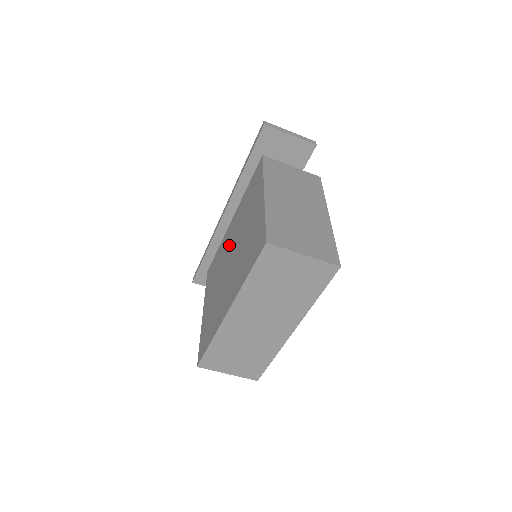
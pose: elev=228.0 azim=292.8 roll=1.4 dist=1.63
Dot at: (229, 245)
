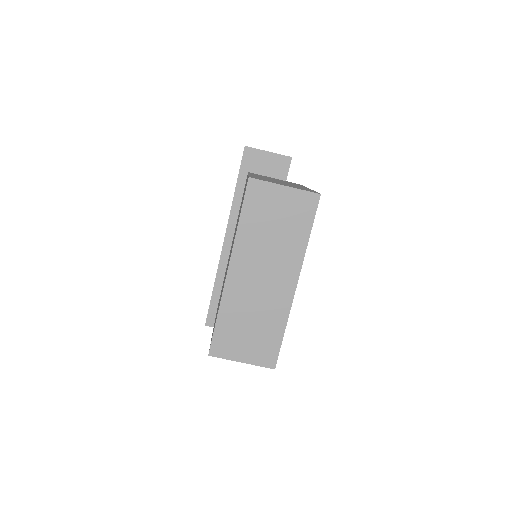
Dot at: occluded
